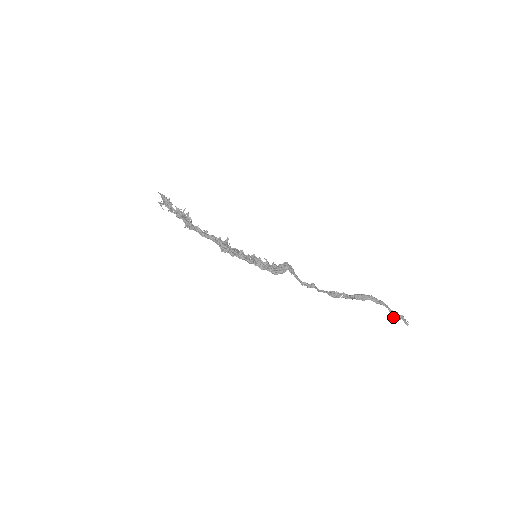
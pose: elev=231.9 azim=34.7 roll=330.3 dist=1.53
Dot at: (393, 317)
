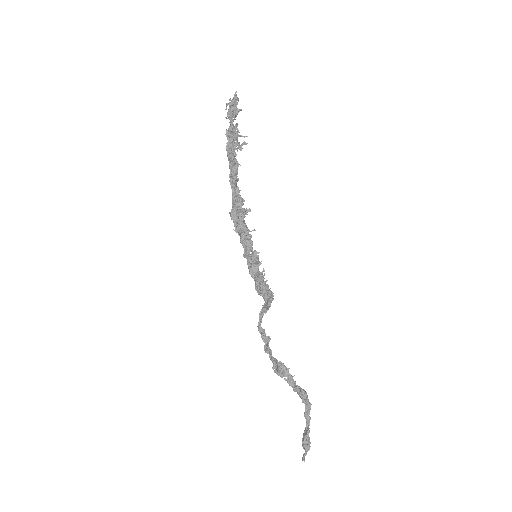
Dot at: (304, 442)
